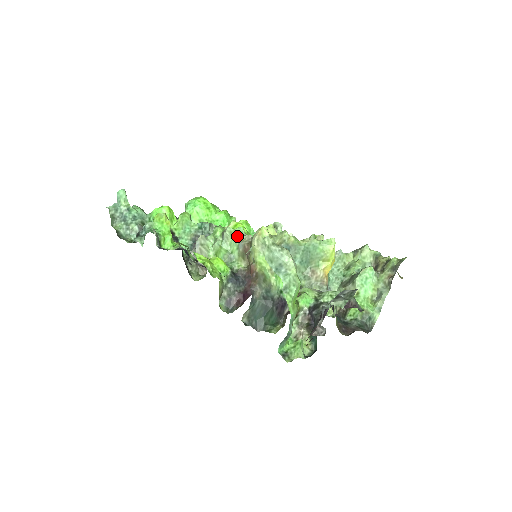
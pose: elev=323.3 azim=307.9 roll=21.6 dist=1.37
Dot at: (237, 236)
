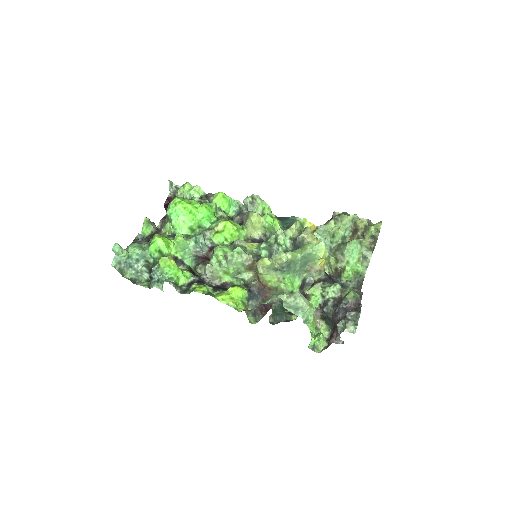
Dot at: (238, 256)
